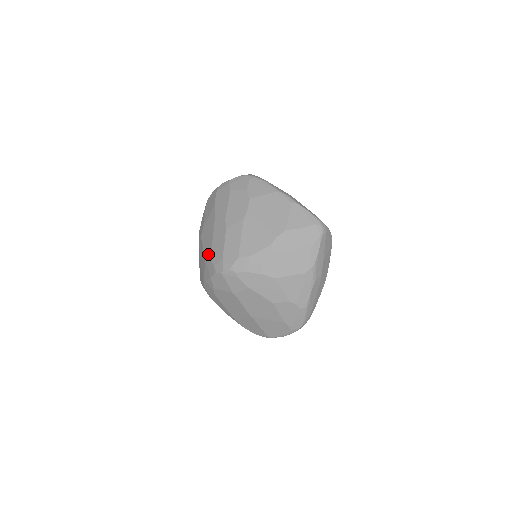
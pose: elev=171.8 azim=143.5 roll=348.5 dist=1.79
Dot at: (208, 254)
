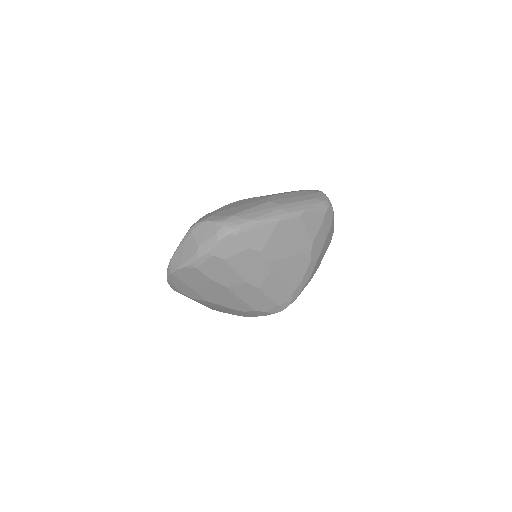
Dot at: (246, 309)
